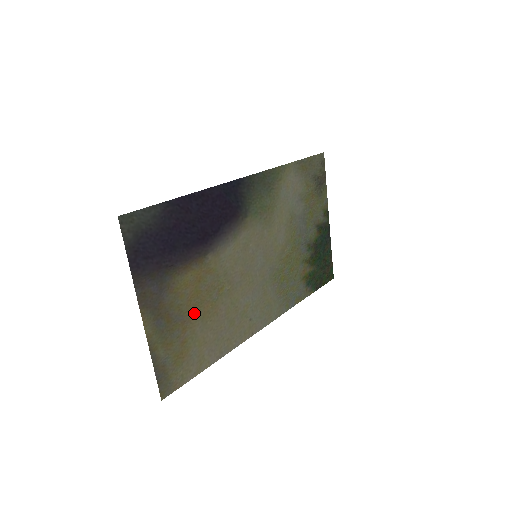
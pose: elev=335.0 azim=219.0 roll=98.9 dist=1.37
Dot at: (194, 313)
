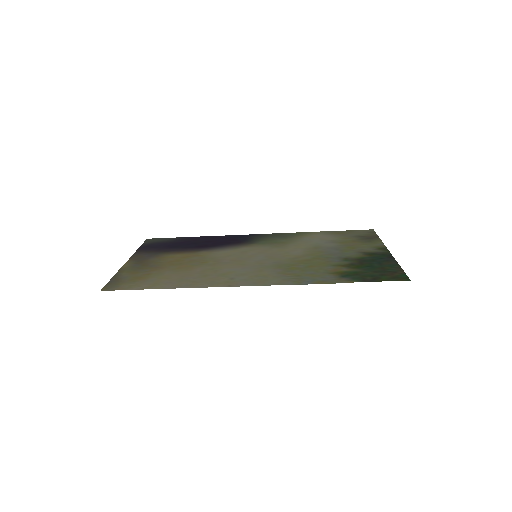
Dot at: (169, 267)
